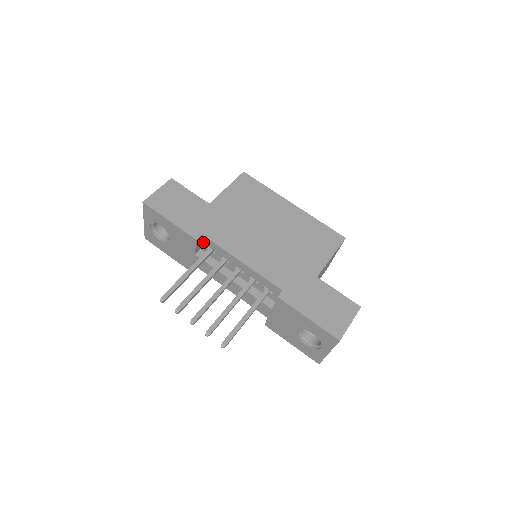
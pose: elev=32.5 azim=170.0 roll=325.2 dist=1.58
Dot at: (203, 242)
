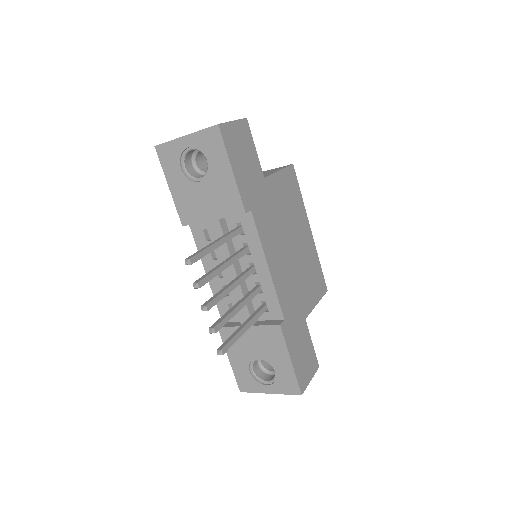
Dot at: (240, 215)
